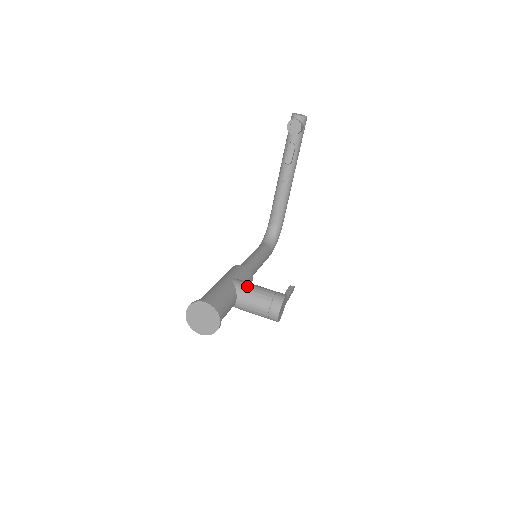
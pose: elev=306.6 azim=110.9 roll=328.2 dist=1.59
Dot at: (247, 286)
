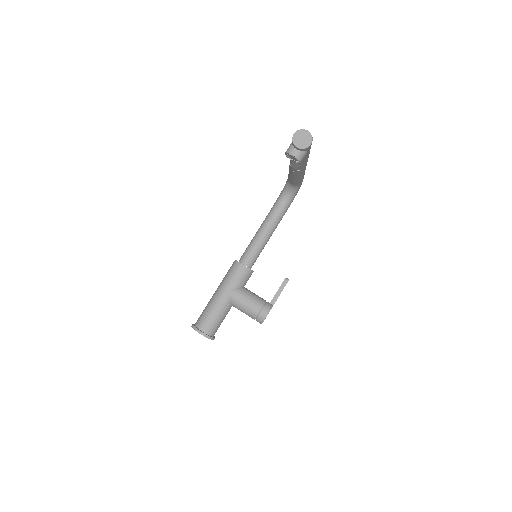
Dot at: (239, 302)
